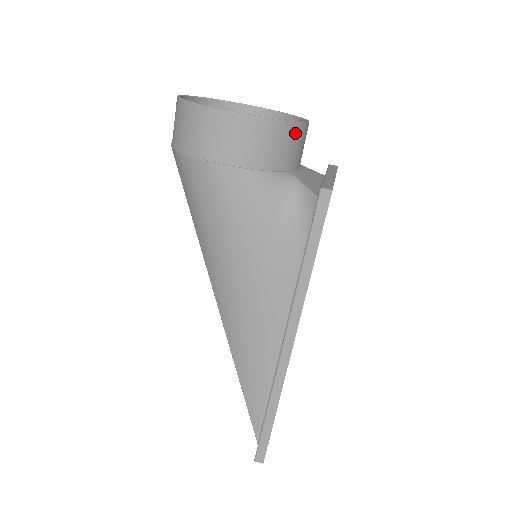
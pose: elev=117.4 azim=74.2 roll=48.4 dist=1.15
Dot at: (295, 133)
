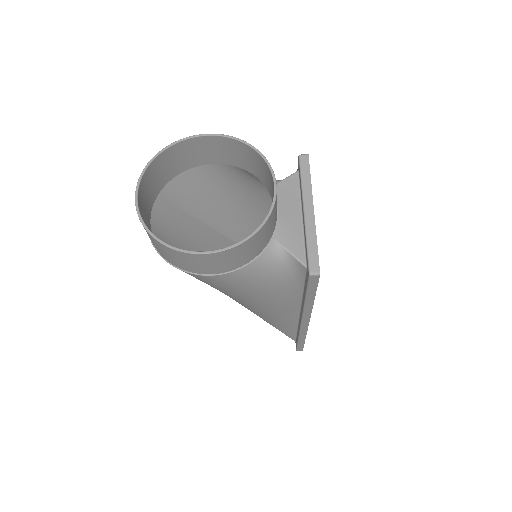
Dot at: (269, 221)
